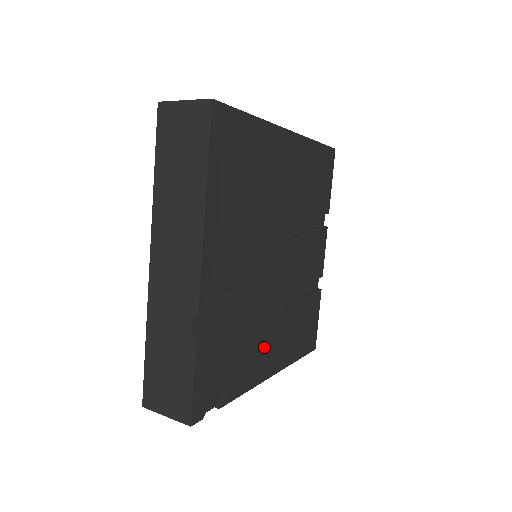
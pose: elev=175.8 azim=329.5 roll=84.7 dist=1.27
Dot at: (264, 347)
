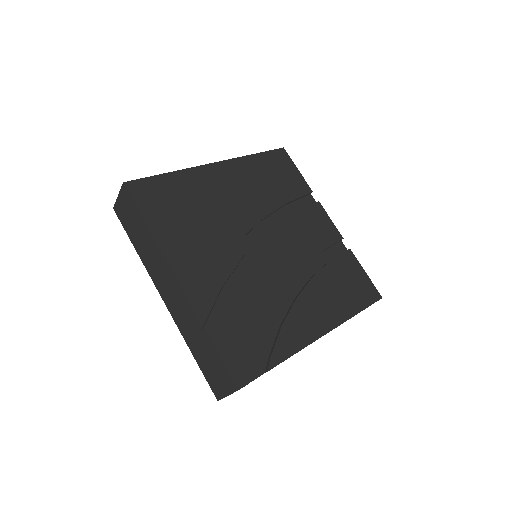
Dot at: (296, 314)
